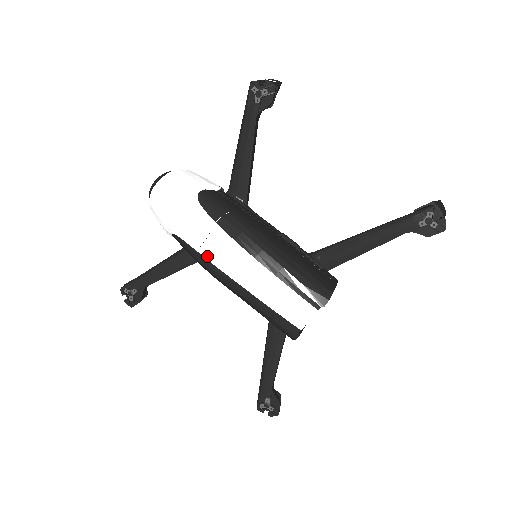
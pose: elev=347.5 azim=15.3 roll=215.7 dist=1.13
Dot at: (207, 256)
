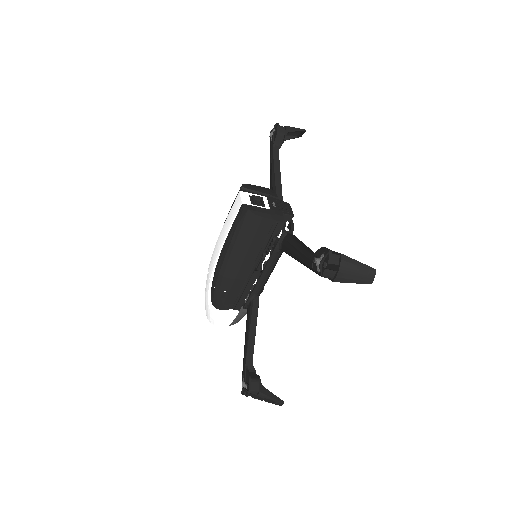
Dot at: (212, 275)
